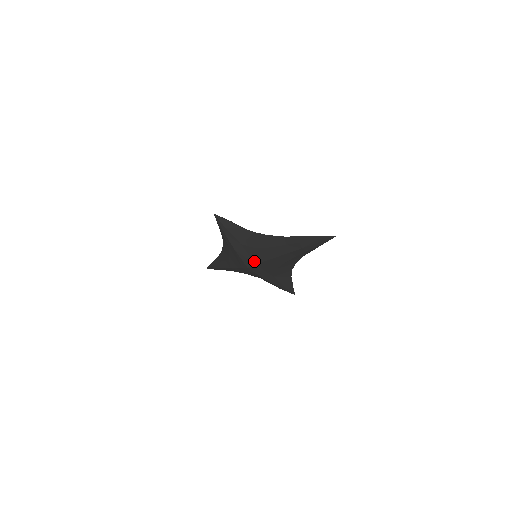
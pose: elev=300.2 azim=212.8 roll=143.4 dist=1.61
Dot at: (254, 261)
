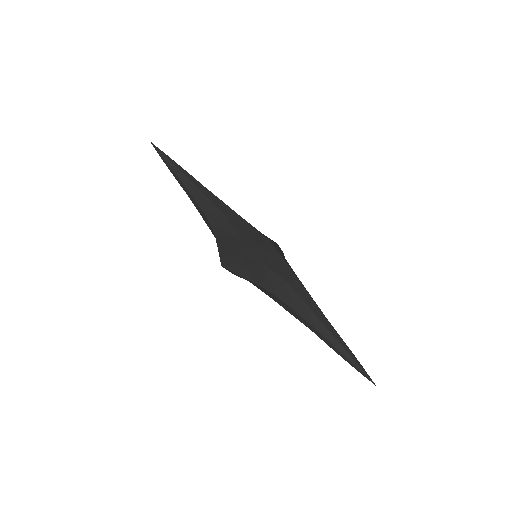
Dot at: occluded
